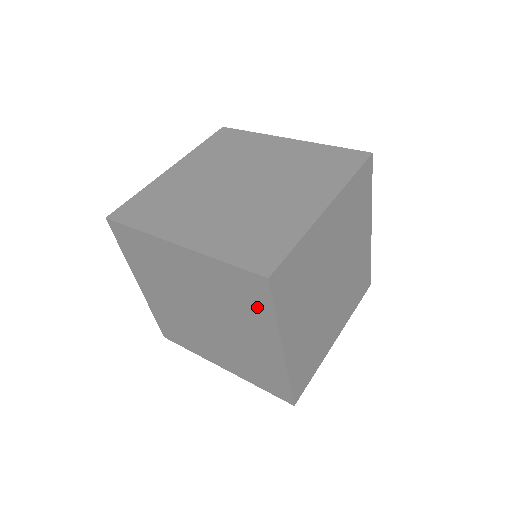
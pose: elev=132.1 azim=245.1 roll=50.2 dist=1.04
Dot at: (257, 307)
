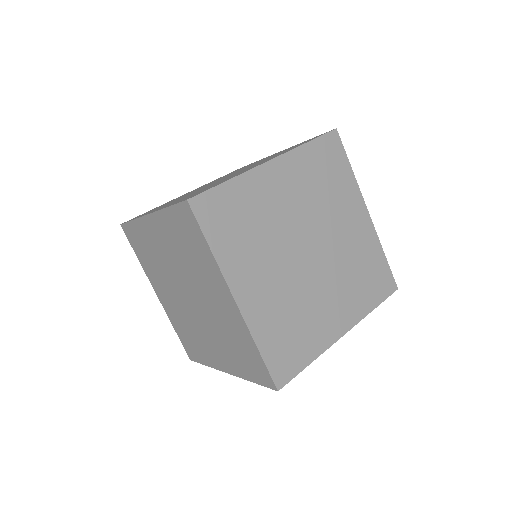
Dot at: occluded
